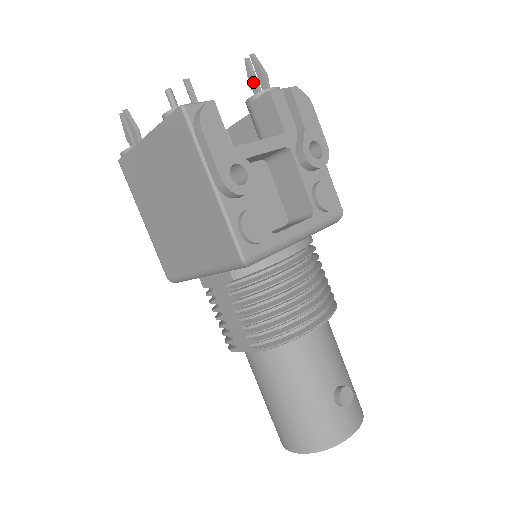
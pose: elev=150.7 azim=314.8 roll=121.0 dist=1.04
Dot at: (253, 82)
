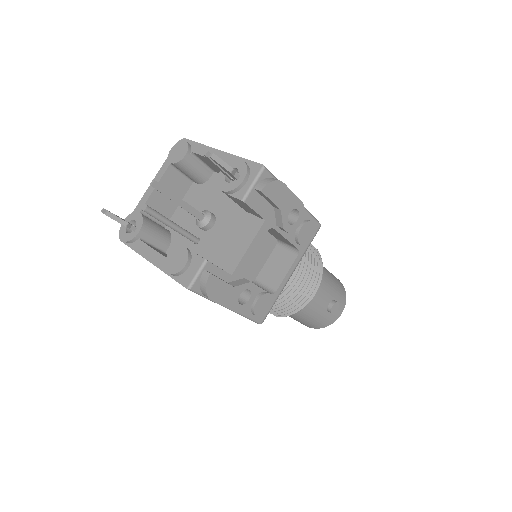
Dot at: (219, 168)
